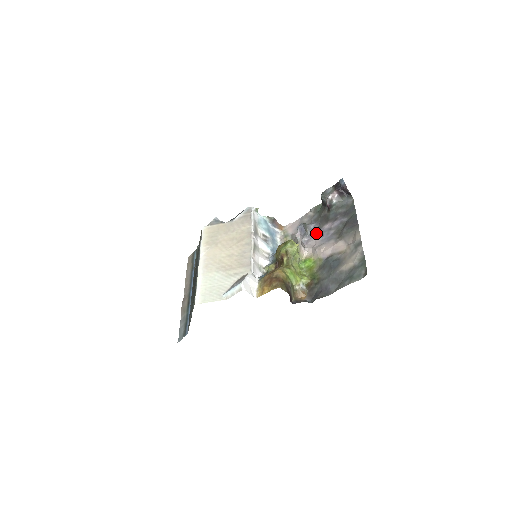
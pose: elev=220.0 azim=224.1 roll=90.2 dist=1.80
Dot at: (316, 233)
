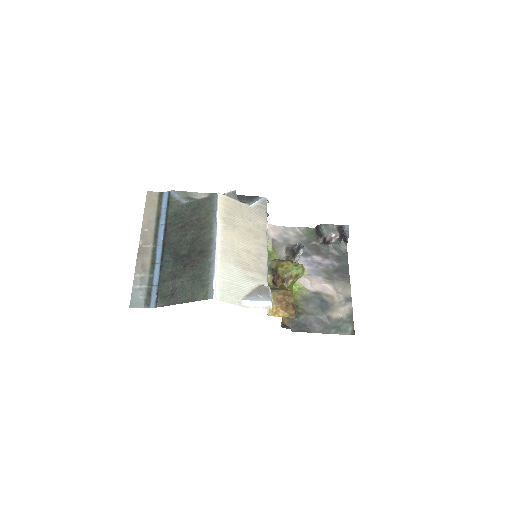
Dot at: (305, 258)
